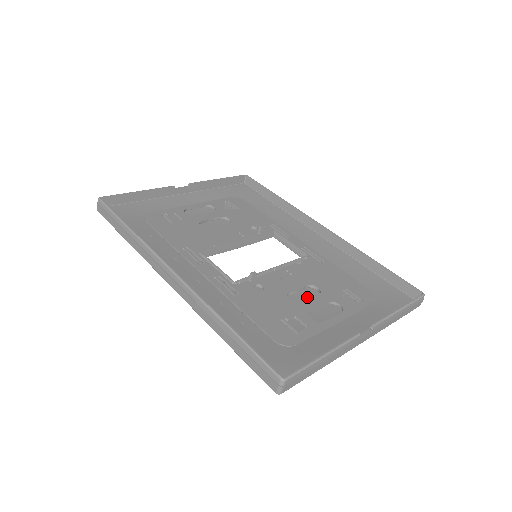
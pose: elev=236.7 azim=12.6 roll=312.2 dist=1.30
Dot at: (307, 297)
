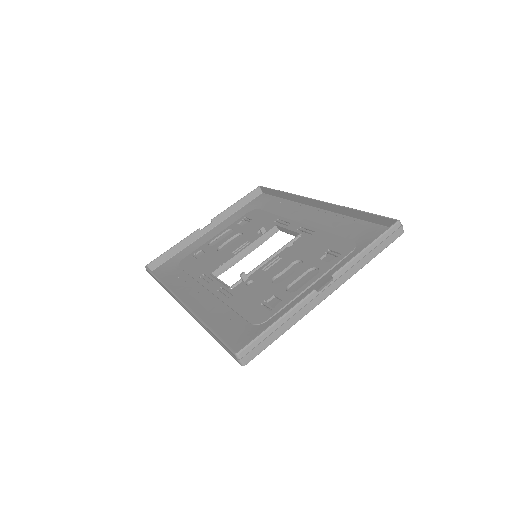
Dot at: (292, 273)
